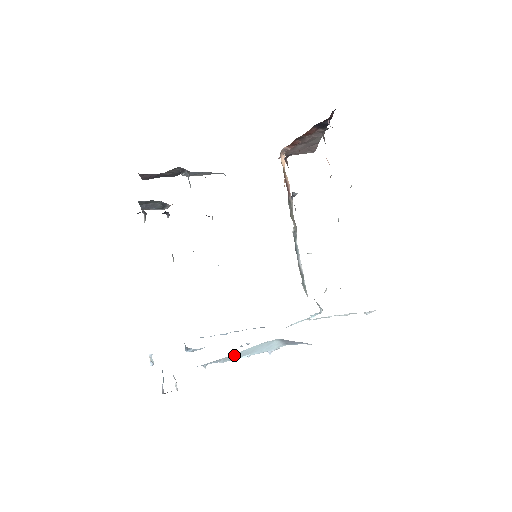
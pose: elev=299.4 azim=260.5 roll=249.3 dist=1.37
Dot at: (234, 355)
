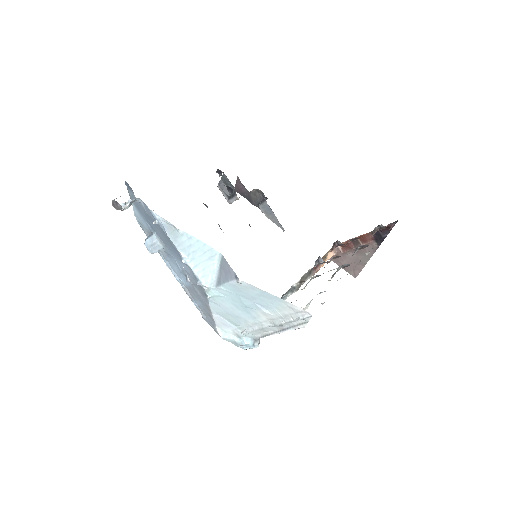
Dot at: (181, 236)
